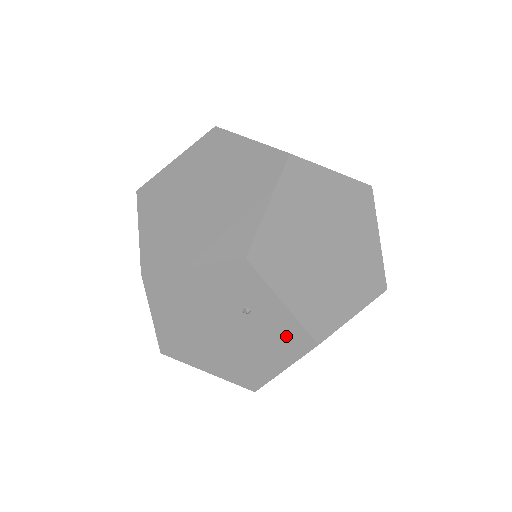
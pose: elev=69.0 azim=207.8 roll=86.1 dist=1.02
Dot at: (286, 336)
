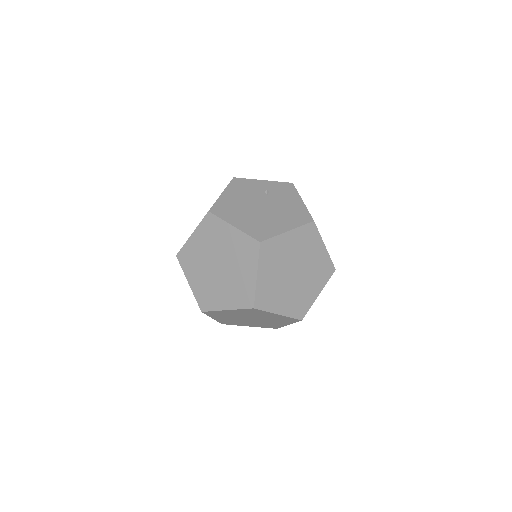
Dot at: occluded
